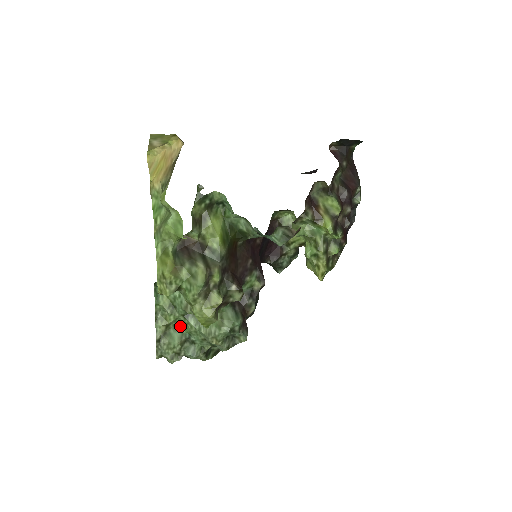
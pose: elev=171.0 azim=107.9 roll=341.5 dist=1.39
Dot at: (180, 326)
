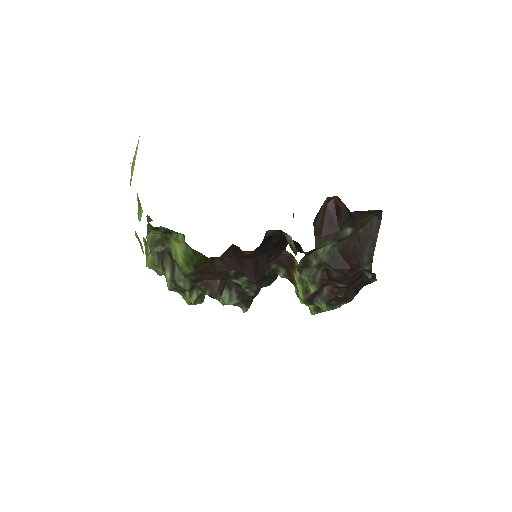
Dot at: occluded
